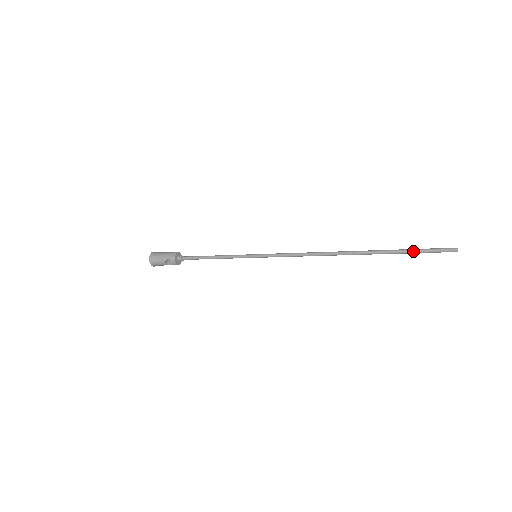
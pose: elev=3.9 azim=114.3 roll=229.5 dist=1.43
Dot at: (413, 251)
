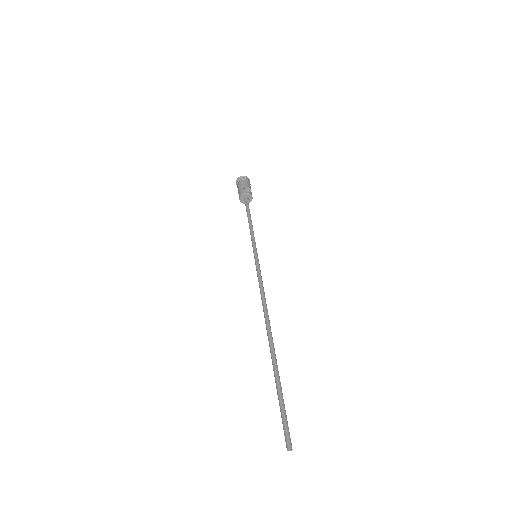
Dot at: occluded
